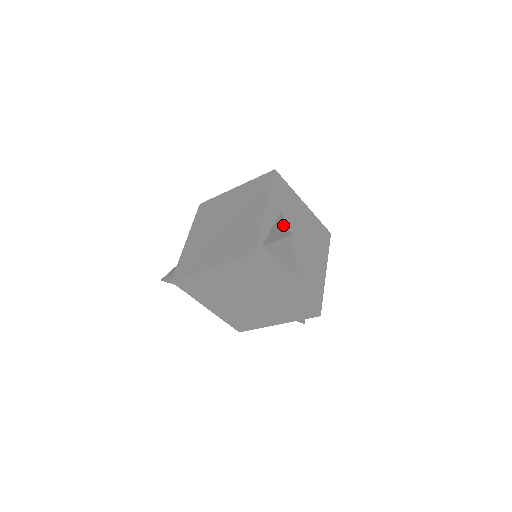
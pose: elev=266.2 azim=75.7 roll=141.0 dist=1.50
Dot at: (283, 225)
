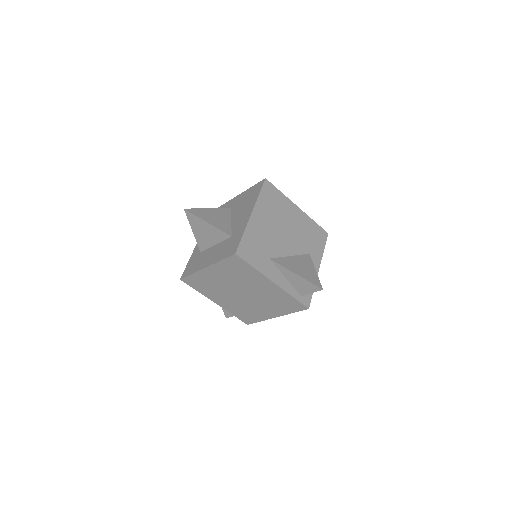
Dot at: (297, 277)
